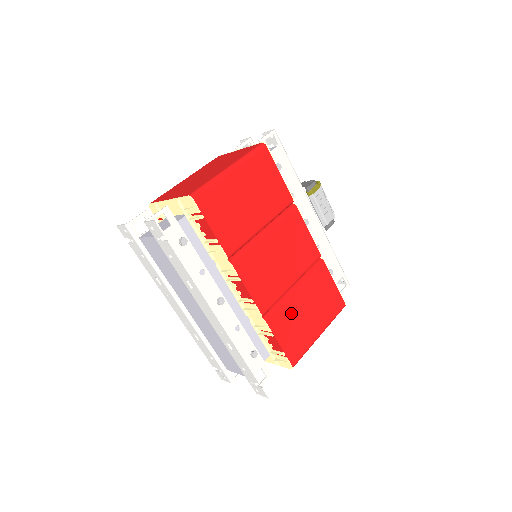
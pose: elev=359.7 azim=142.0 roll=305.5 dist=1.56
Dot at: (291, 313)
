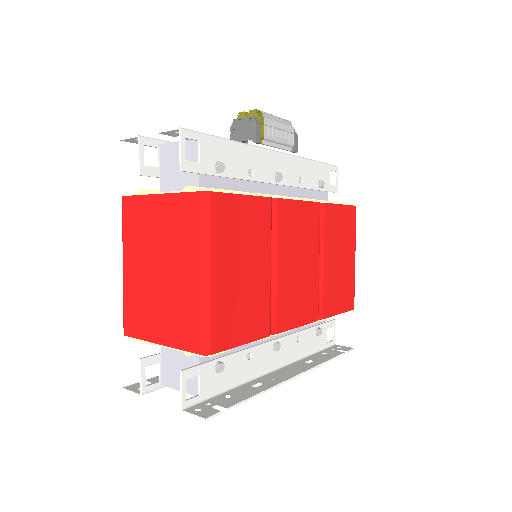
Dot at: (332, 283)
